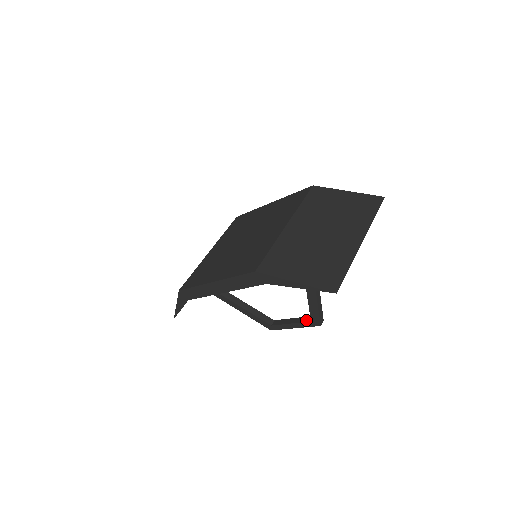
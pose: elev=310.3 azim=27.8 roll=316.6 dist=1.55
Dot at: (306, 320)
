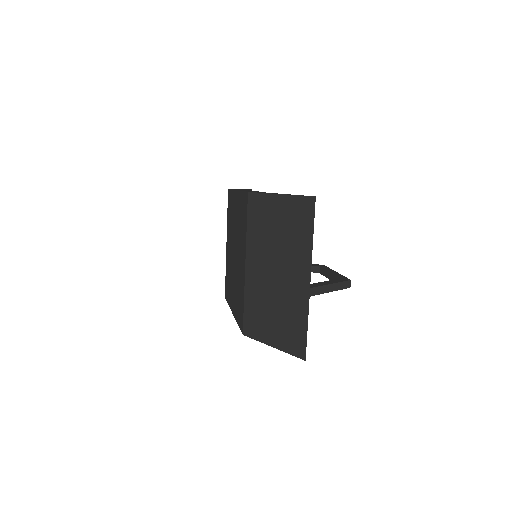
Dot at: occluded
